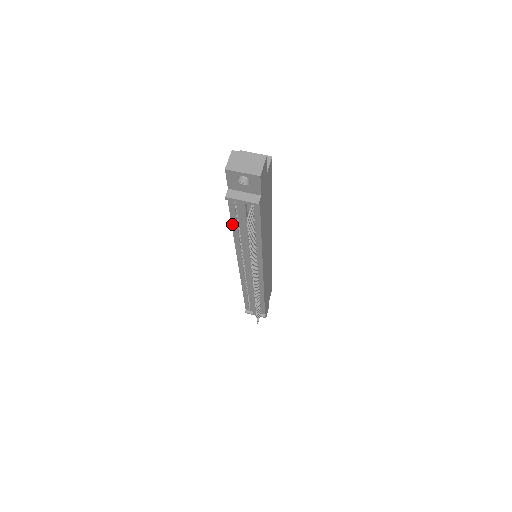
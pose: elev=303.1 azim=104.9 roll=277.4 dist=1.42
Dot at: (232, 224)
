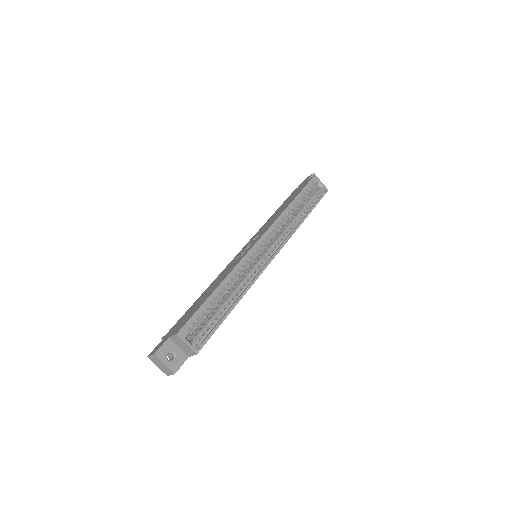
Dot at: (192, 305)
